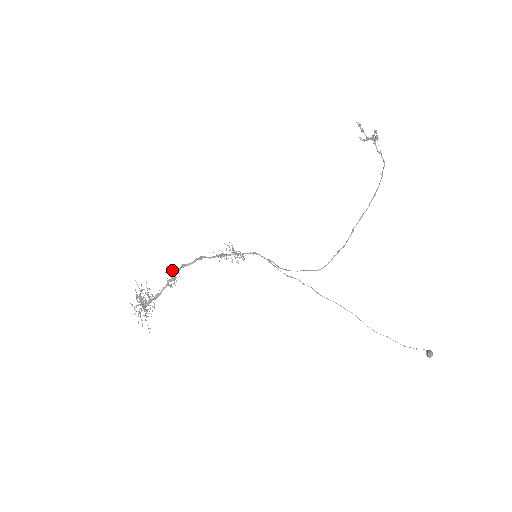
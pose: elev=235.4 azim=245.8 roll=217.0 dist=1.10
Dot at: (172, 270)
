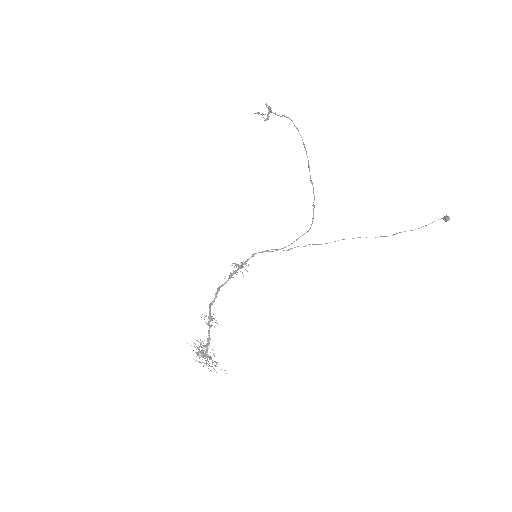
Dot at: occluded
